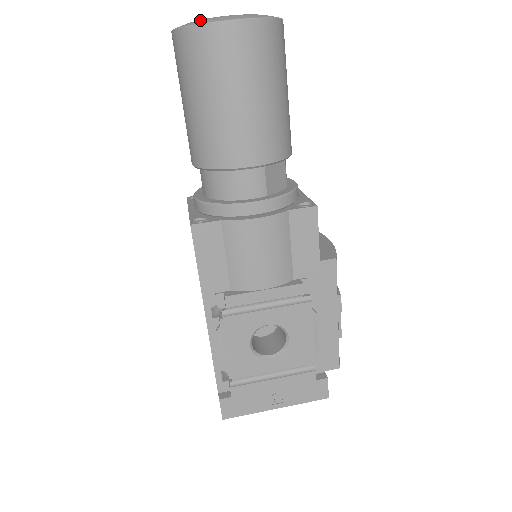
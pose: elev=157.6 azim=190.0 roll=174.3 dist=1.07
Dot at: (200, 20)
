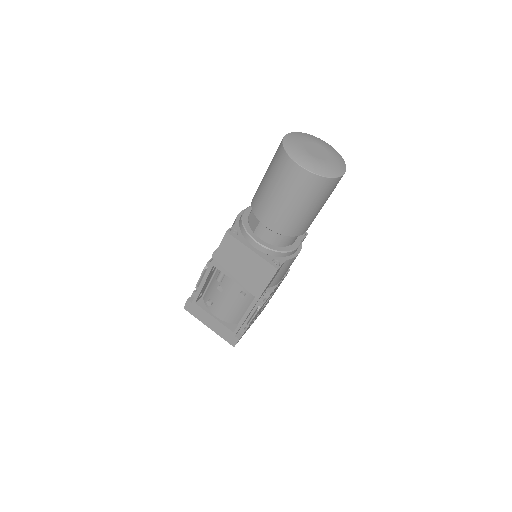
Dot at: (326, 170)
